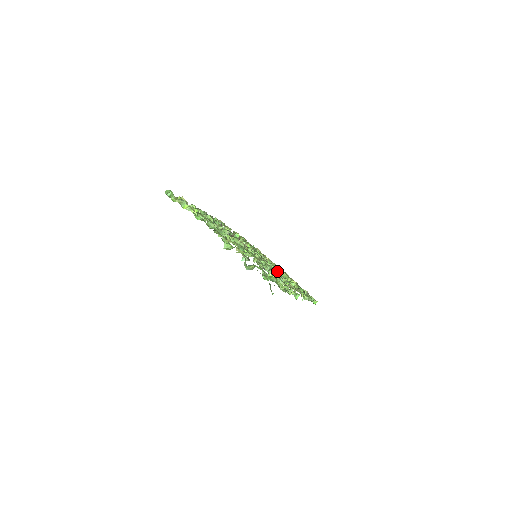
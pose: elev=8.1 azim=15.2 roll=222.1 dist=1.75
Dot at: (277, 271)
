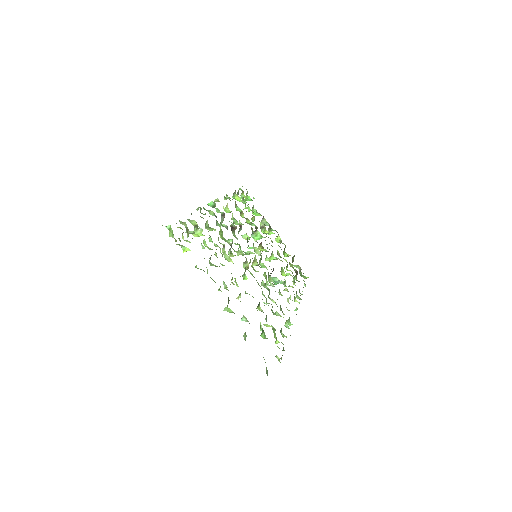
Dot at: (275, 258)
